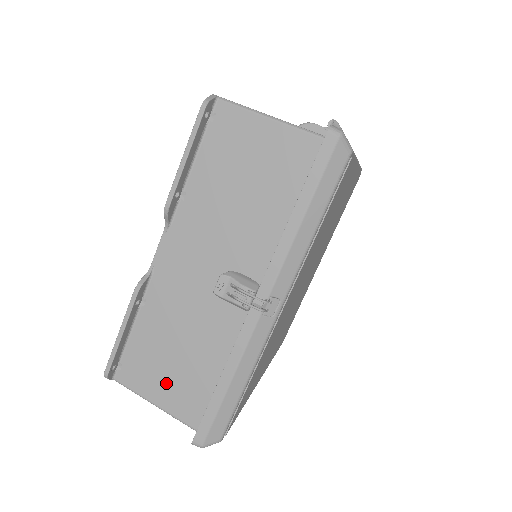
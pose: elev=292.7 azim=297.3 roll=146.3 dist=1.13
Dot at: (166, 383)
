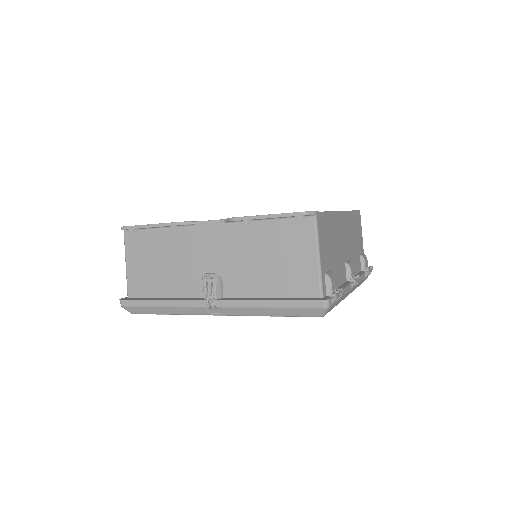
Dot at: (141, 266)
